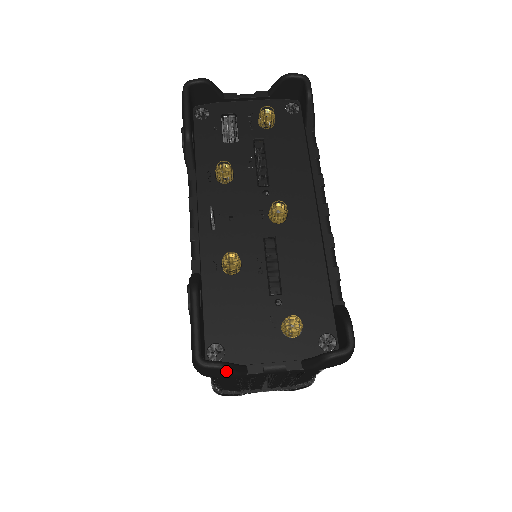
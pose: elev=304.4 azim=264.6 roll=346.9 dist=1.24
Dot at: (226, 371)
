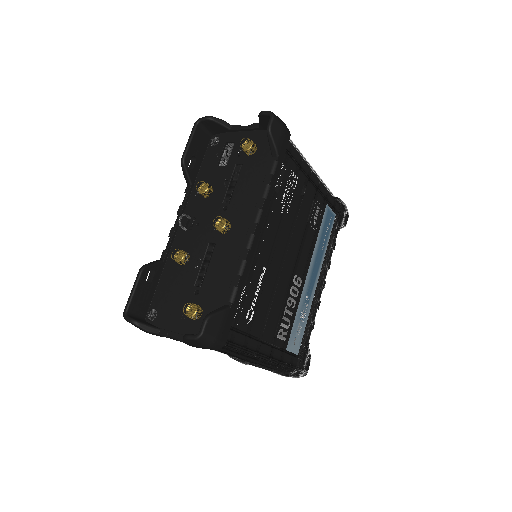
Dot at: (136, 326)
